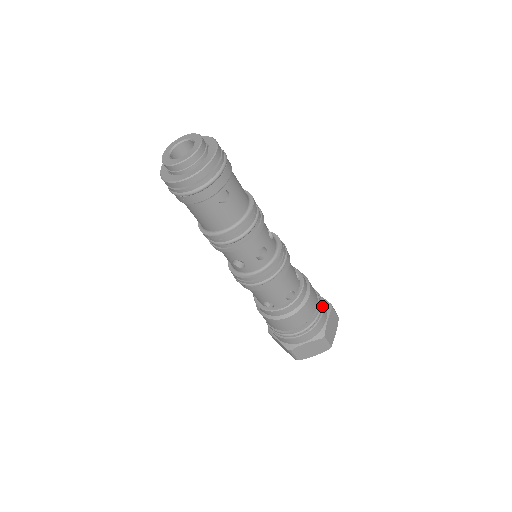
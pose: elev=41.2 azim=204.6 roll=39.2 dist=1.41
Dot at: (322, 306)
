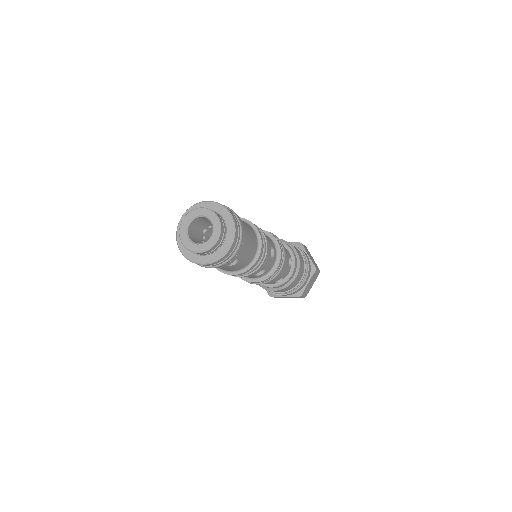
Dot at: (306, 274)
